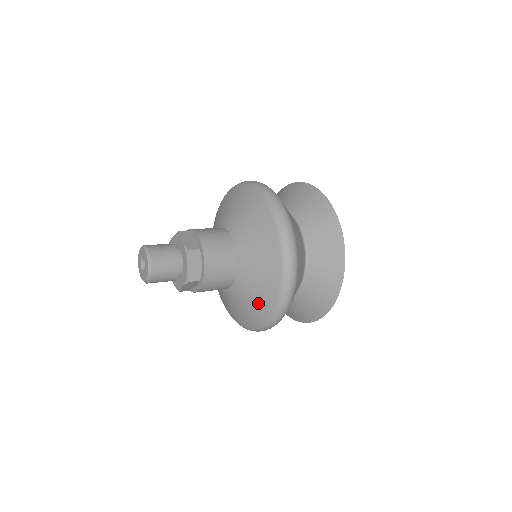
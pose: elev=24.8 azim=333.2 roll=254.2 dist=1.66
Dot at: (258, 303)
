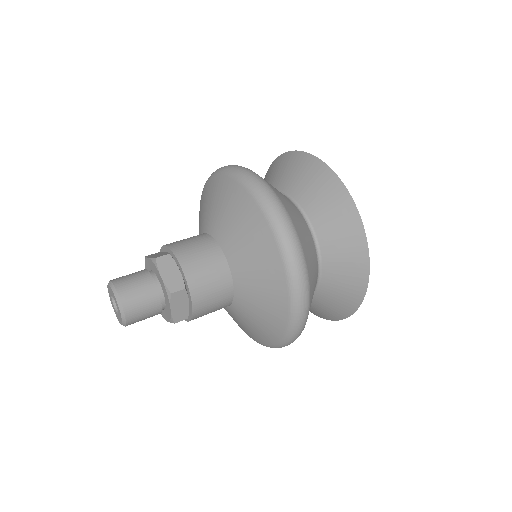
Dot at: (259, 332)
